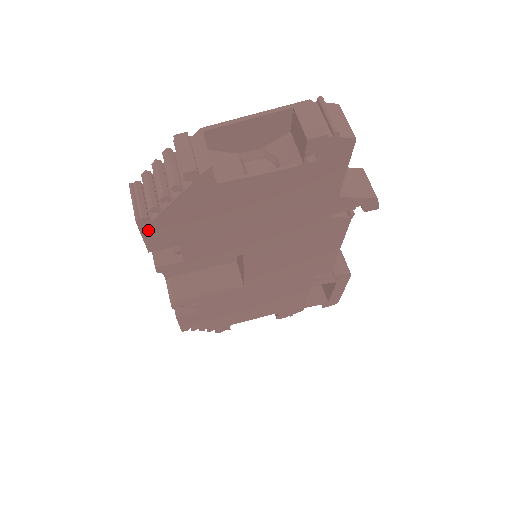
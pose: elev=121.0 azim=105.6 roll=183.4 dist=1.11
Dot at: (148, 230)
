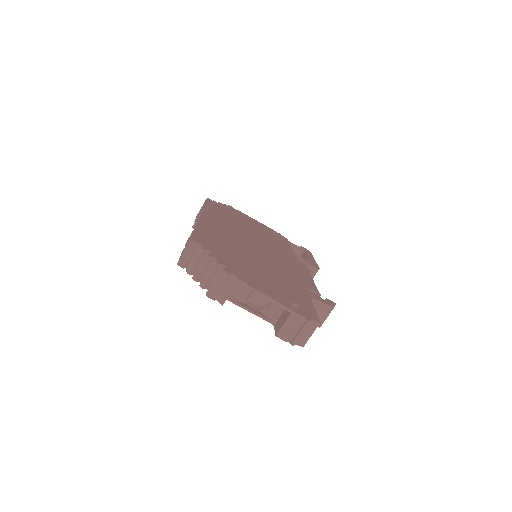
Dot at: occluded
